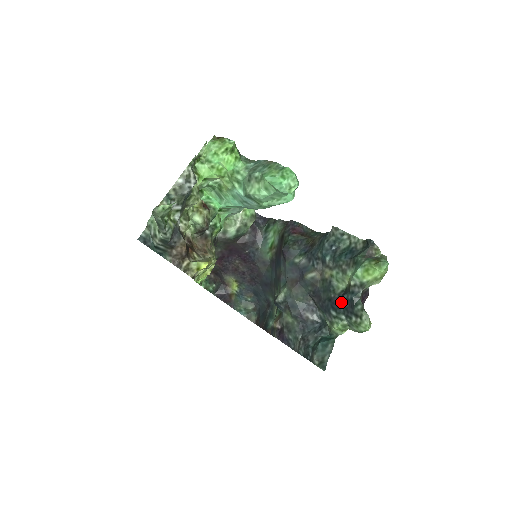
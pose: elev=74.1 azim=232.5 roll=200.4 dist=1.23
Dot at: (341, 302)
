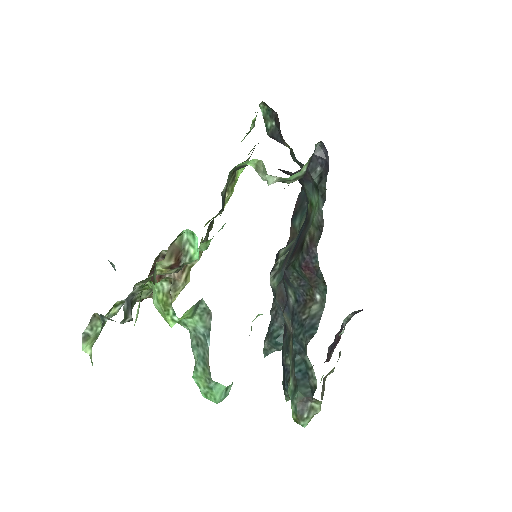
Dot at: (284, 369)
